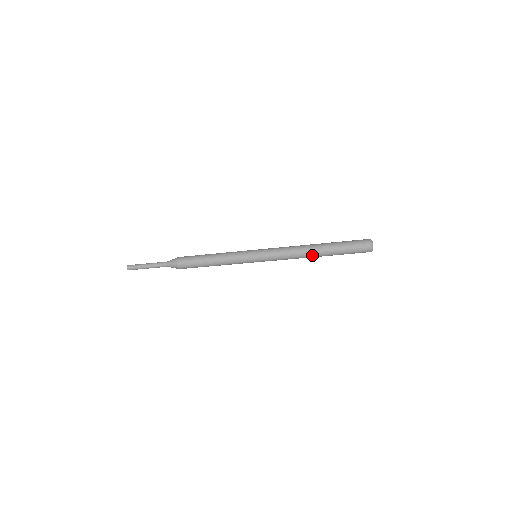
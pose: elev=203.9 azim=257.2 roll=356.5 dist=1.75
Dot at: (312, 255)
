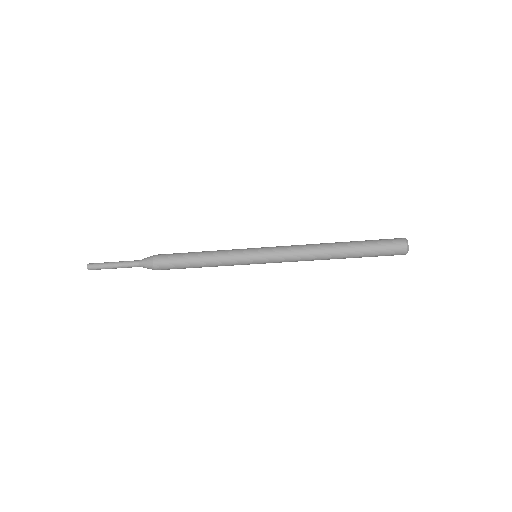
Dot at: (329, 249)
